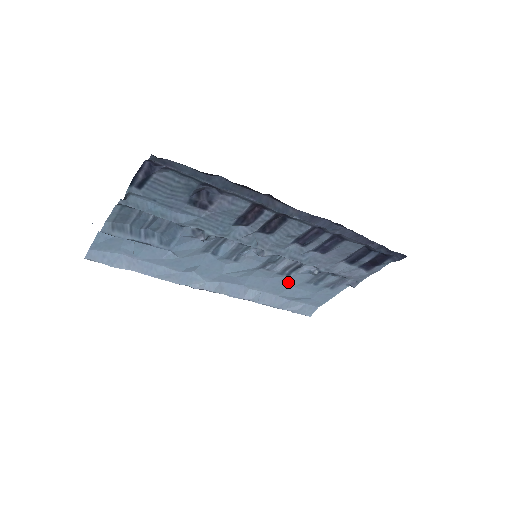
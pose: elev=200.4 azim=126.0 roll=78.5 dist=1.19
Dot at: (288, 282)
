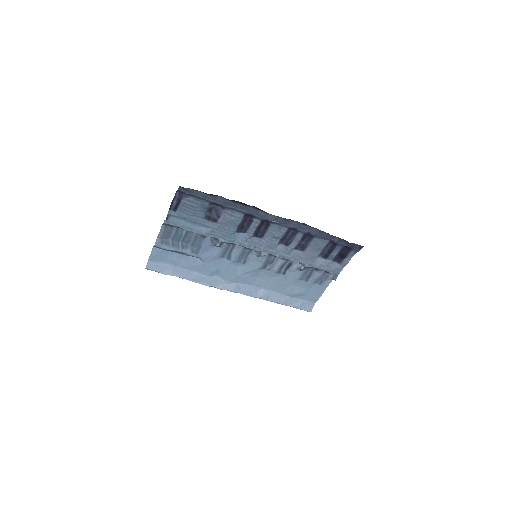
Dot at: (286, 280)
